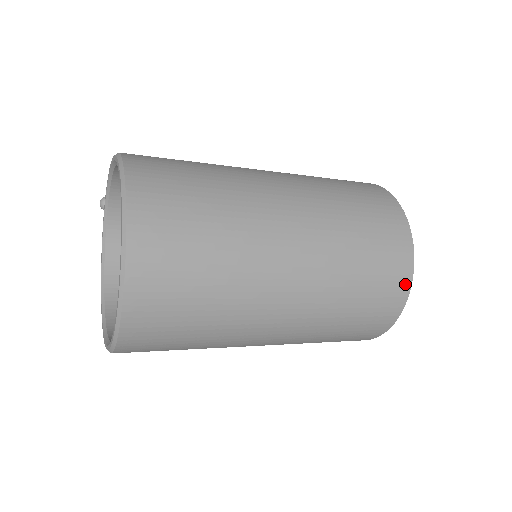
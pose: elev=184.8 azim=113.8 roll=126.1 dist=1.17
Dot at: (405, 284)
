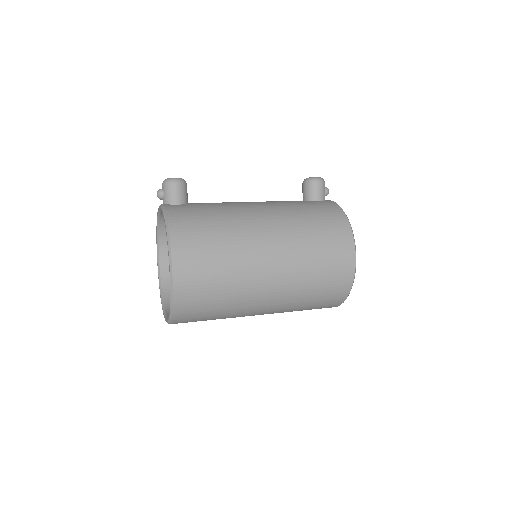
Dot at: occluded
